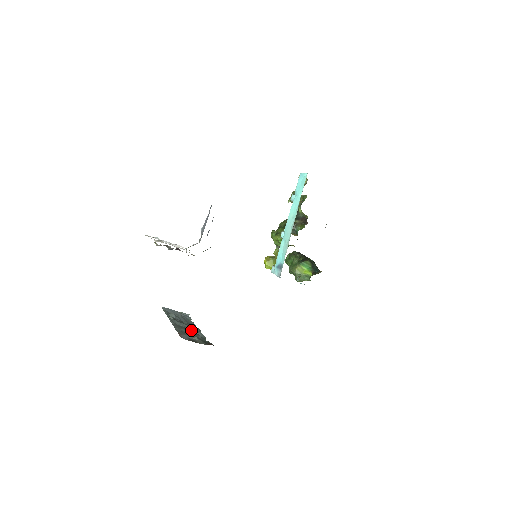
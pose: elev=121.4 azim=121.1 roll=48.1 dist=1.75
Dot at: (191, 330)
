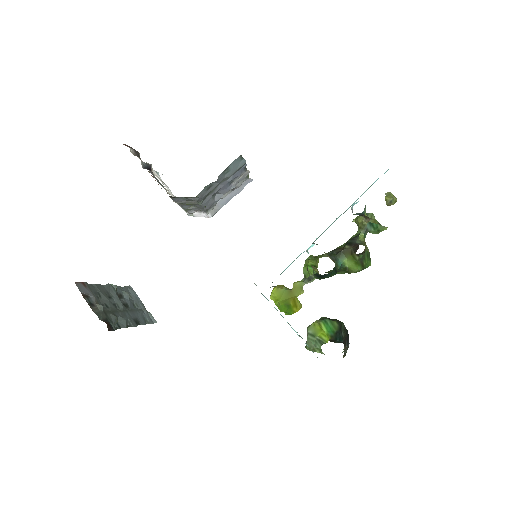
Dot at: (117, 309)
